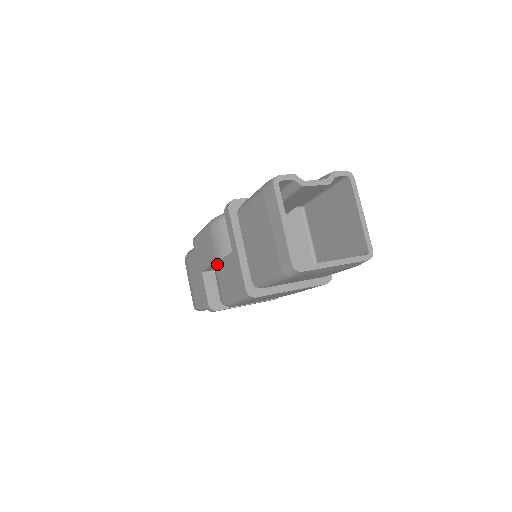
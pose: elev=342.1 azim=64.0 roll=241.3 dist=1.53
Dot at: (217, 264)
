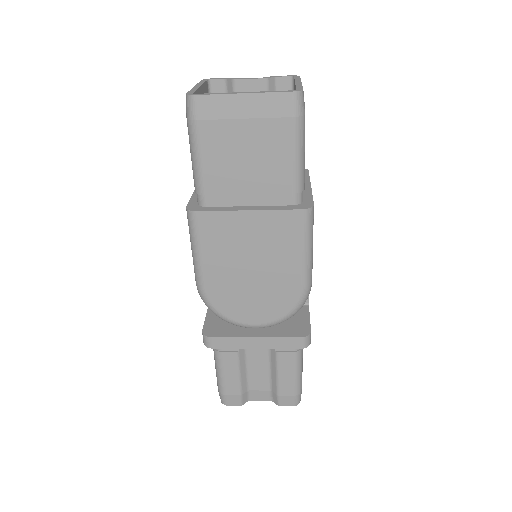
Dot at: occluded
